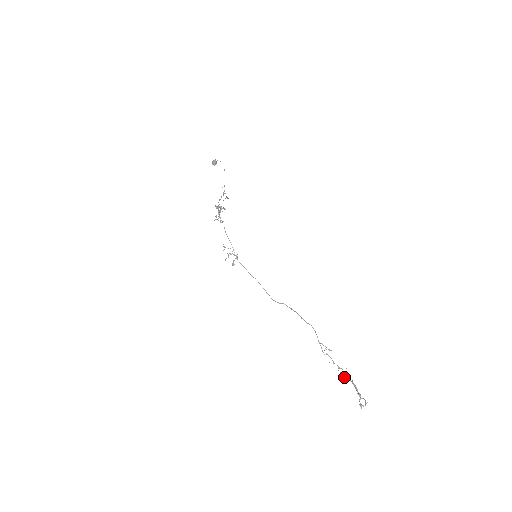
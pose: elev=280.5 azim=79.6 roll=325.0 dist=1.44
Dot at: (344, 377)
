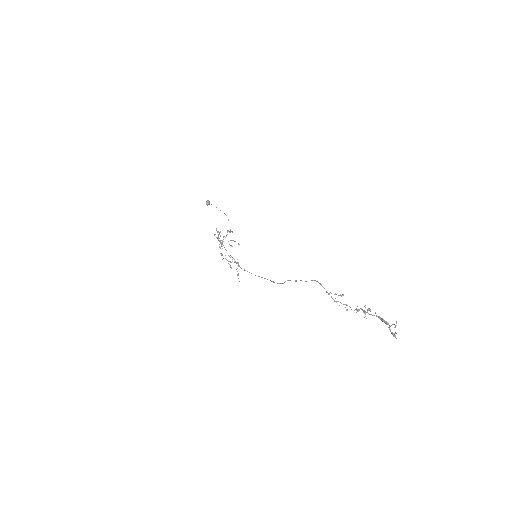
Dot at: (364, 313)
